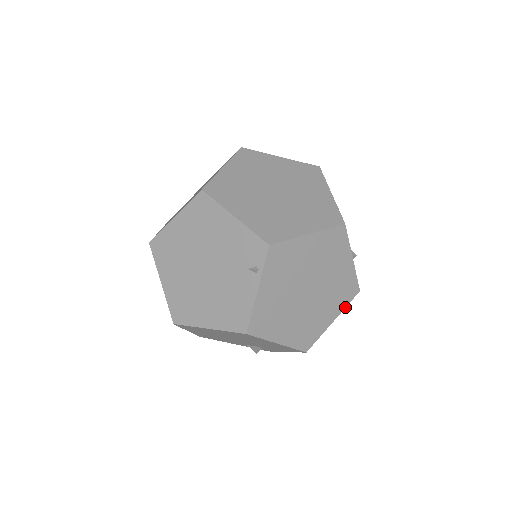
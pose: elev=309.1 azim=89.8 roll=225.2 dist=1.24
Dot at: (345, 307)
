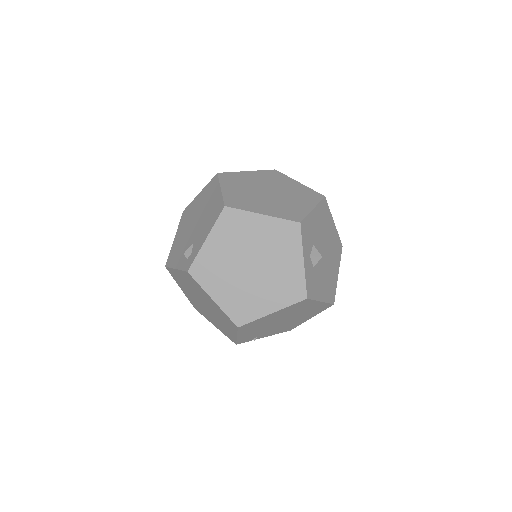
Dot at: (280, 218)
